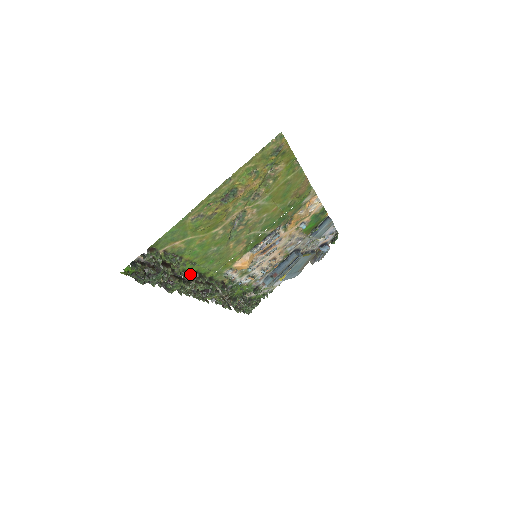
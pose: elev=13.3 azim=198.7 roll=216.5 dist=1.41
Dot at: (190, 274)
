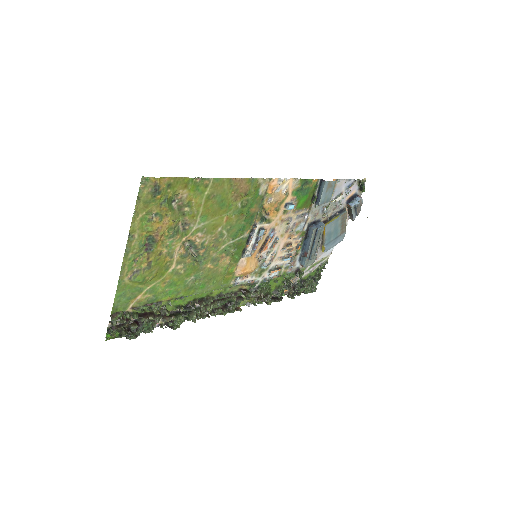
Dot at: (188, 305)
